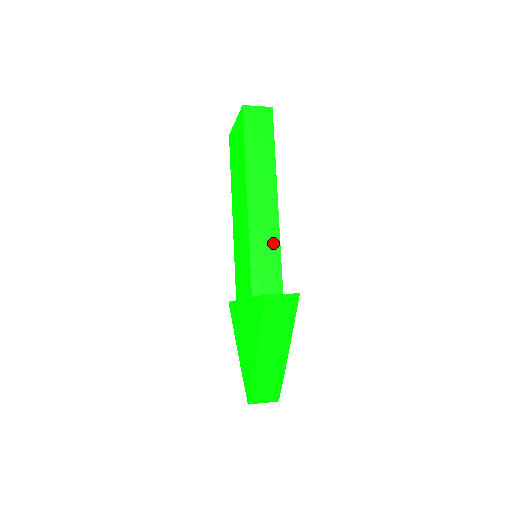
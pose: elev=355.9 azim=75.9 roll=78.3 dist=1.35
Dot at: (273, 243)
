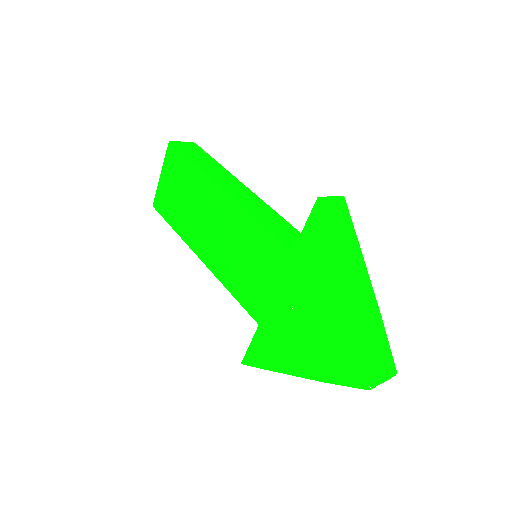
Dot at: (272, 214)
